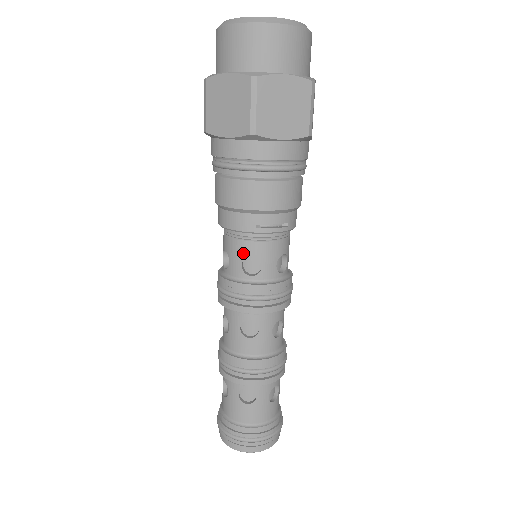
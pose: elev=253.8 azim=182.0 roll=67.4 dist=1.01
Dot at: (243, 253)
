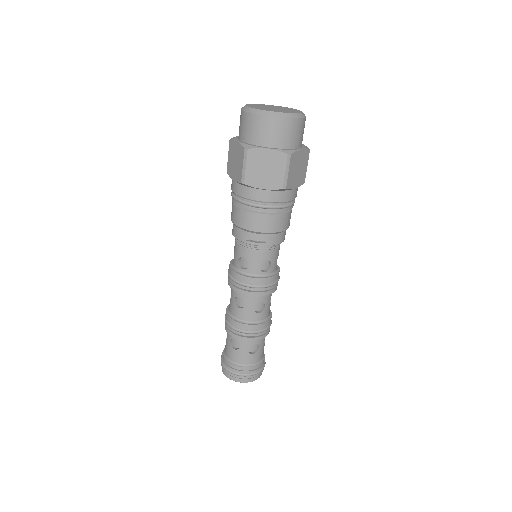
Dot at: (239, 253)
